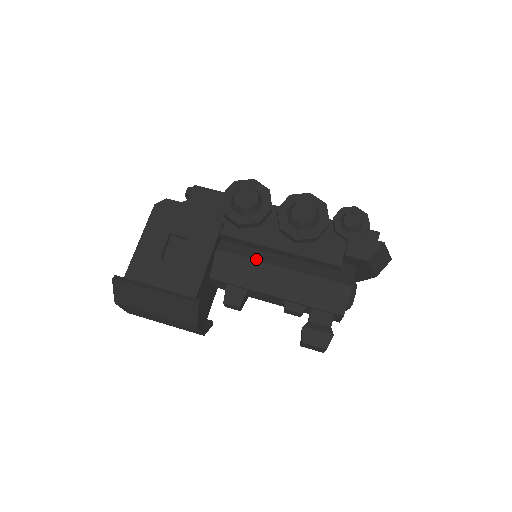
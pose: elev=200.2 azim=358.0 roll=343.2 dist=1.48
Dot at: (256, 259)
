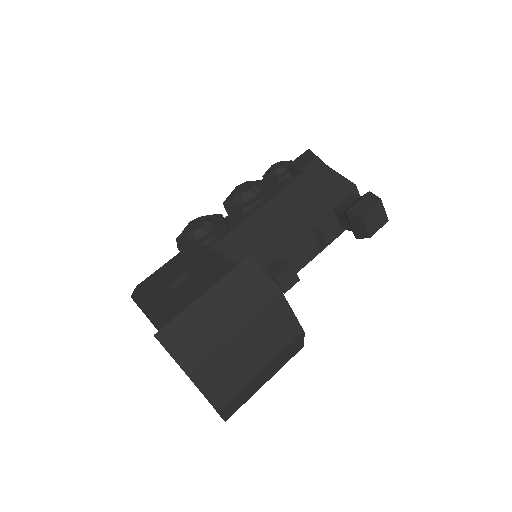
Dot at: (253, 230)
